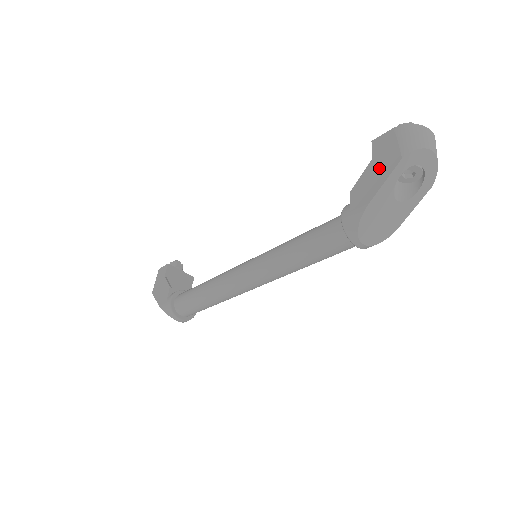
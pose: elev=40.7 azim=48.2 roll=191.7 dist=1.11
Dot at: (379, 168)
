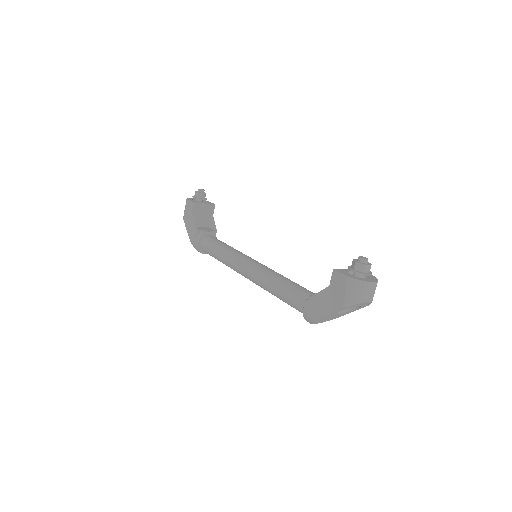
Dot at: (330, 299)
